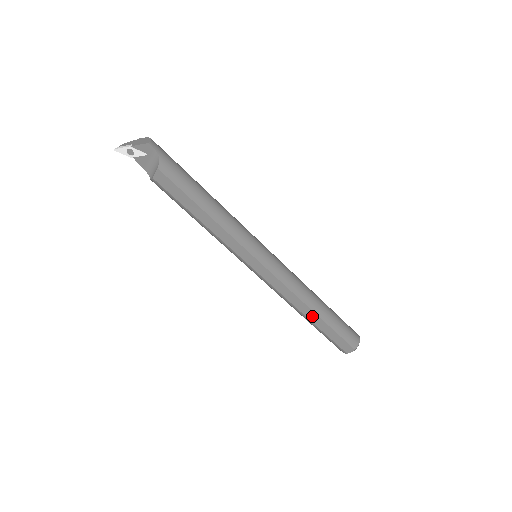
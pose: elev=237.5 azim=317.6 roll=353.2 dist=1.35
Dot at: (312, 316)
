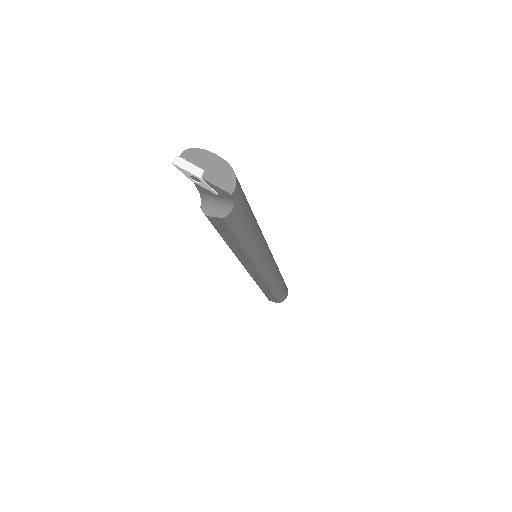
Dot at: (266, 290)
